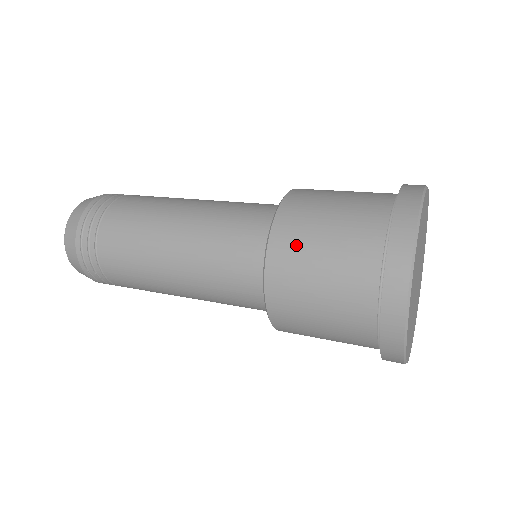
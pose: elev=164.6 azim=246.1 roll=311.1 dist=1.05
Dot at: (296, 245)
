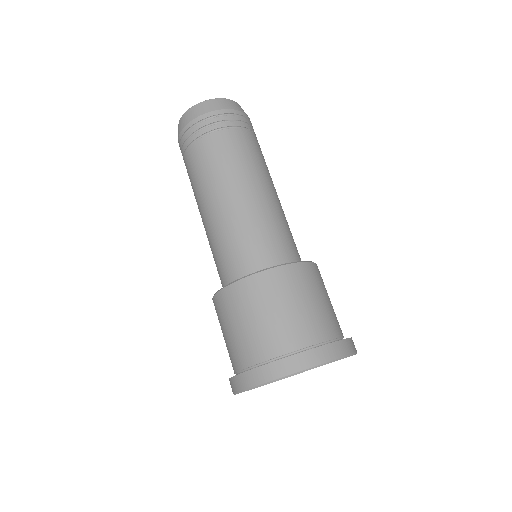
Dot at: (219, 316)
